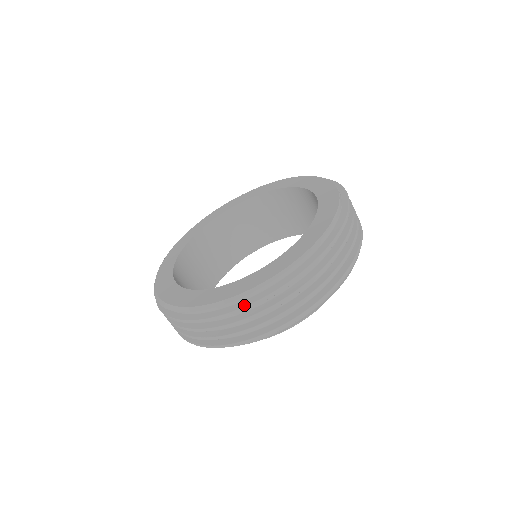
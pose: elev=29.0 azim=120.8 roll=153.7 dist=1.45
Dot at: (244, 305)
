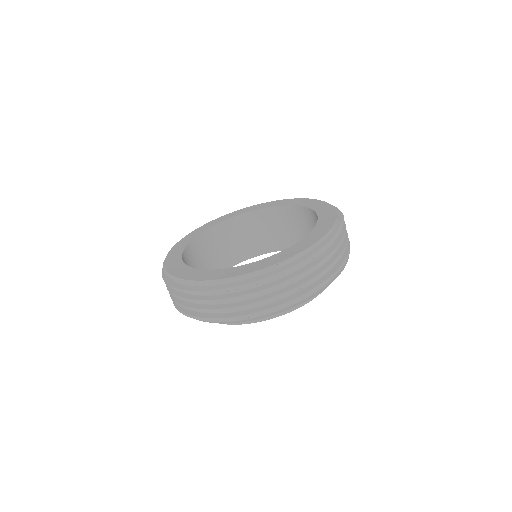
Dot at: (172, 285)
